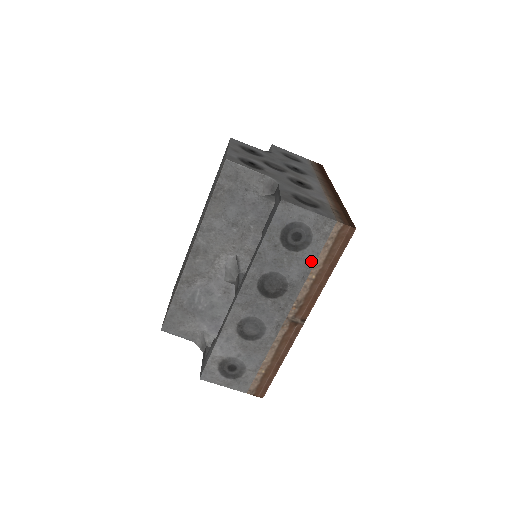
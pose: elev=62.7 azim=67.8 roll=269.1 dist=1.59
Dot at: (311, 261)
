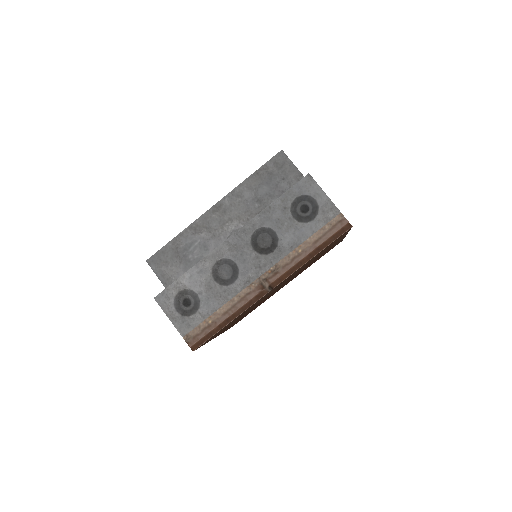
Dot at: (305, 236)
